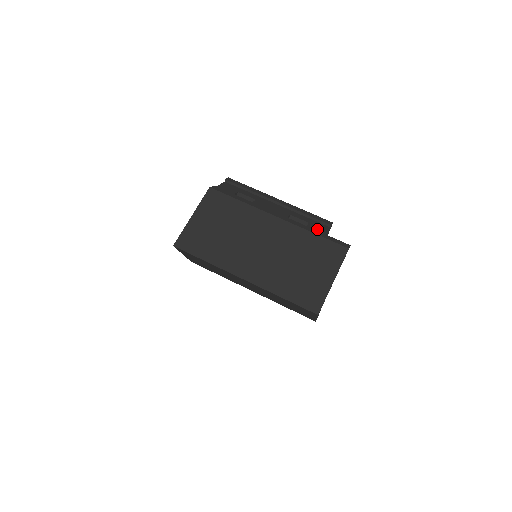
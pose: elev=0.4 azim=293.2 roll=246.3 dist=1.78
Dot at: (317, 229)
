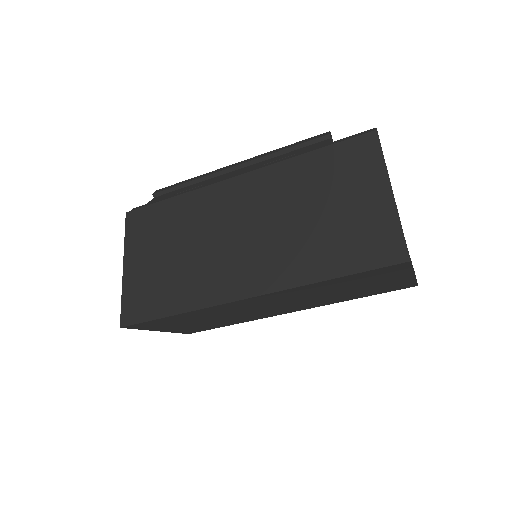
Dot at: occluded
